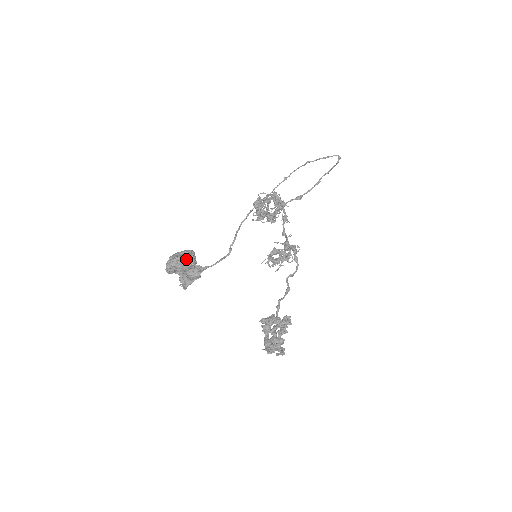
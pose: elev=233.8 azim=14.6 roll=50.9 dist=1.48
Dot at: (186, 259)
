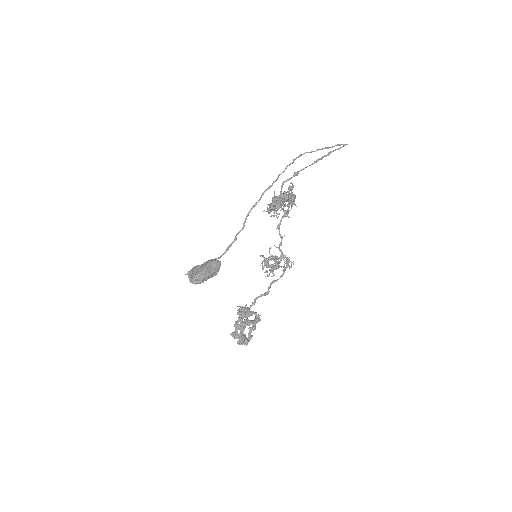
Dot at: occluded
